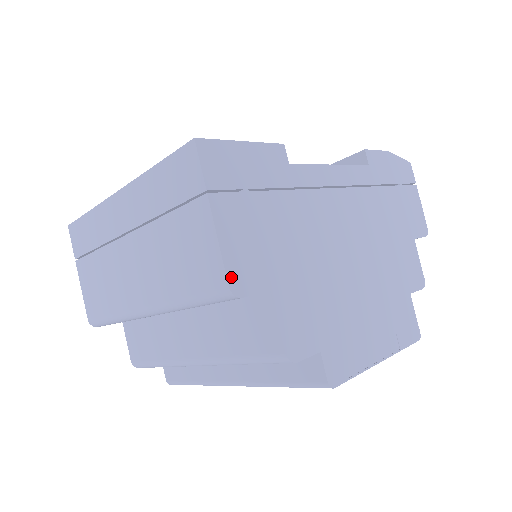
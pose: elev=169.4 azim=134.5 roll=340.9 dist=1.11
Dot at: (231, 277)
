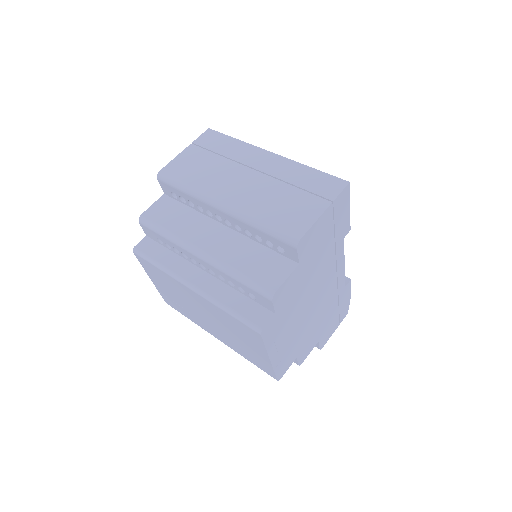
Dot at: (304, 237)
